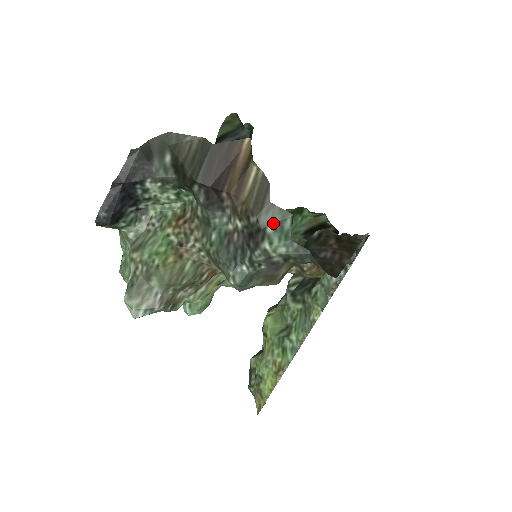
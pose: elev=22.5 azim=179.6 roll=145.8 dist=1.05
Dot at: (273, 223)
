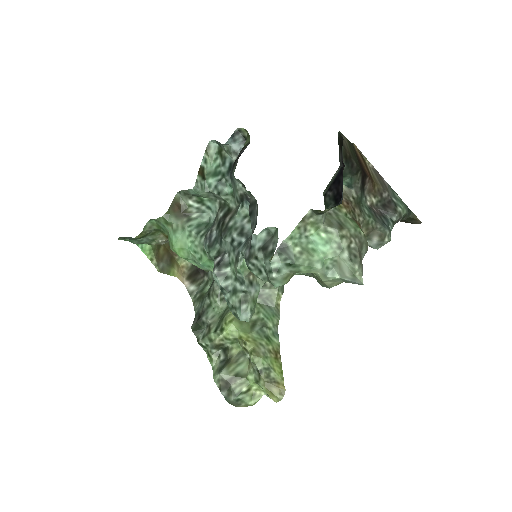
Dot at: (393, 196)
